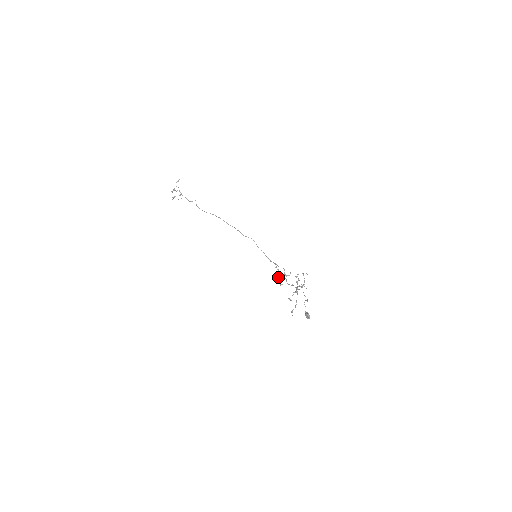
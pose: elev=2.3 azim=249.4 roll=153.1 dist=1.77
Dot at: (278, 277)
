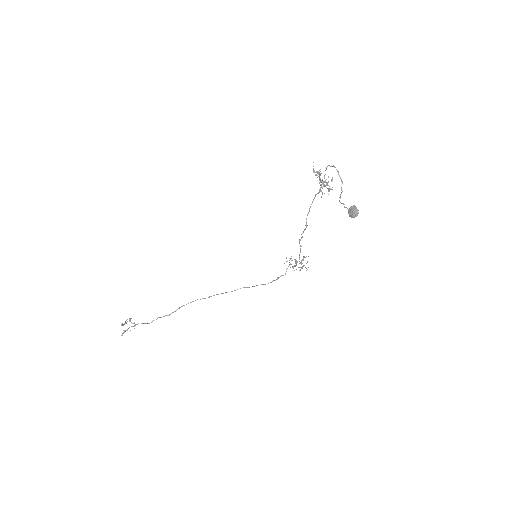
Dot at: (295, 265)
